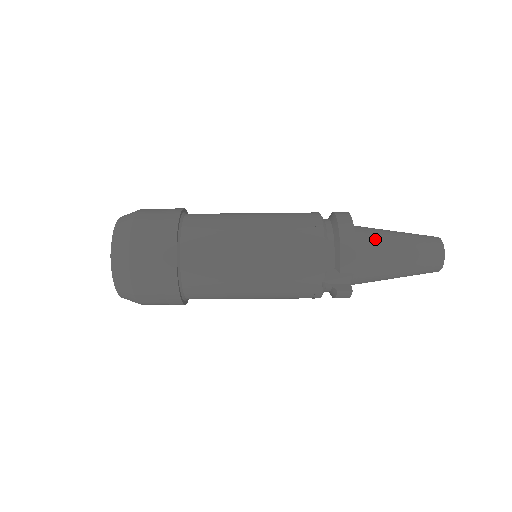
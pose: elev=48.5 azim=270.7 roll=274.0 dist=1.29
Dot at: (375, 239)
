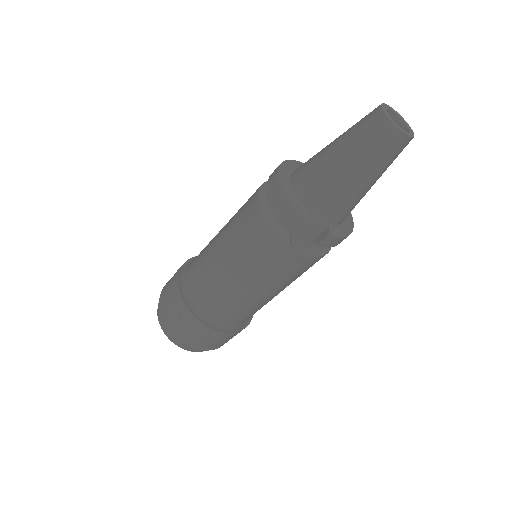
Dot at: (312, 170)
